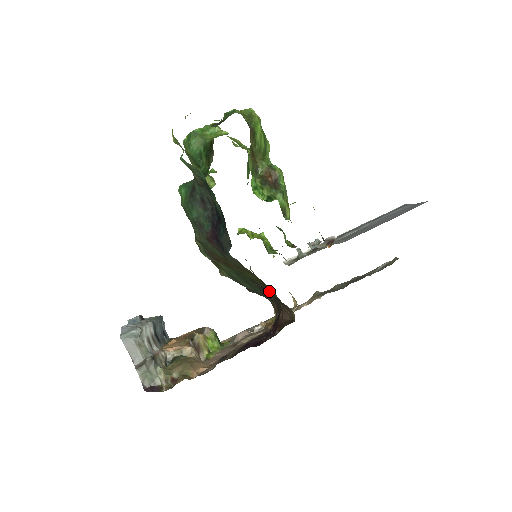
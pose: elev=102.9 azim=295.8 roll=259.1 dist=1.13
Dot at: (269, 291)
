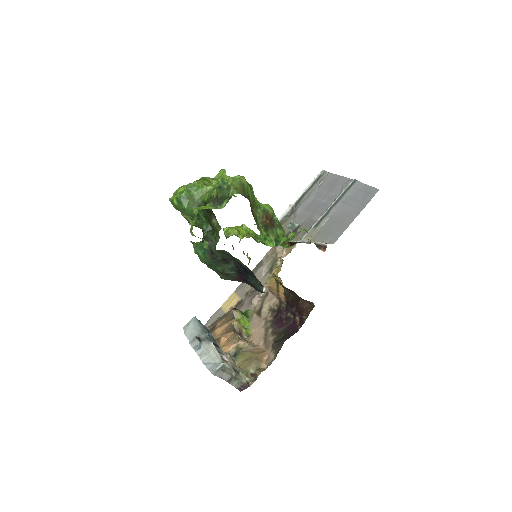
Dot at: occluded
